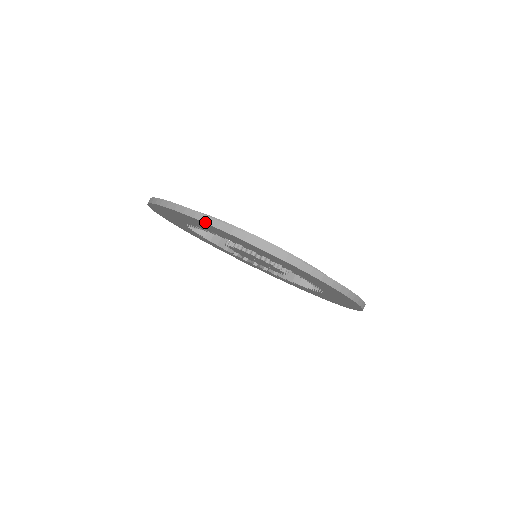
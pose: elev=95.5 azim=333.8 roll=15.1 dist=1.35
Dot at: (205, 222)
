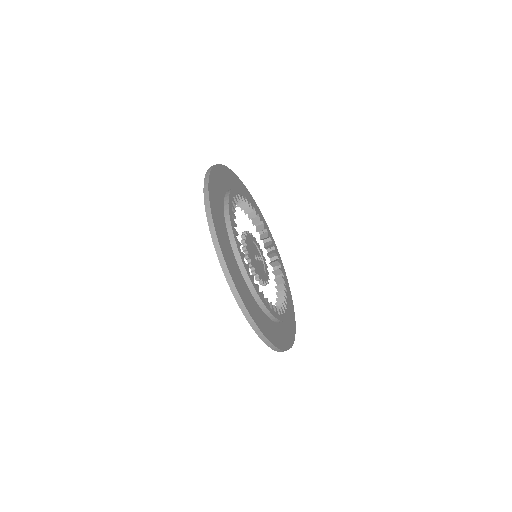
Dot at: (249, 323)
